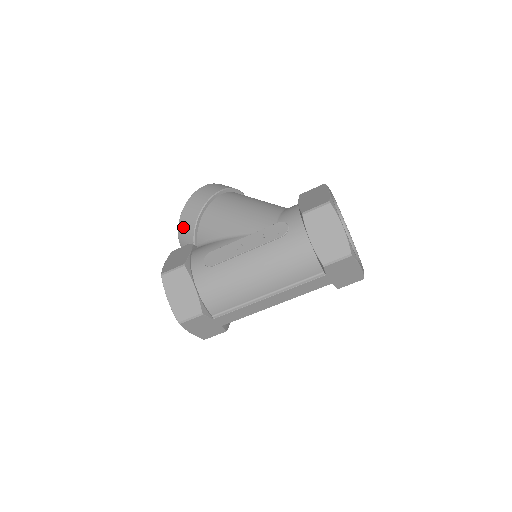
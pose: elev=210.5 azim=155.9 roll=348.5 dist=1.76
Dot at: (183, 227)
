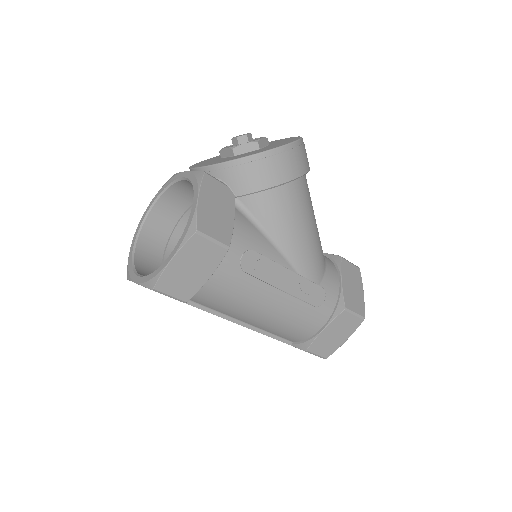
Dot at: (248, 169)
